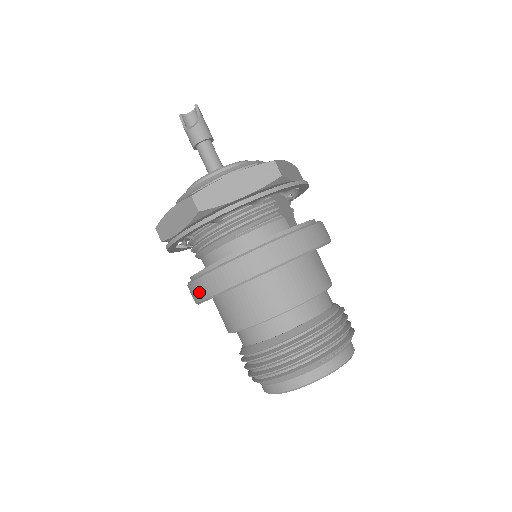
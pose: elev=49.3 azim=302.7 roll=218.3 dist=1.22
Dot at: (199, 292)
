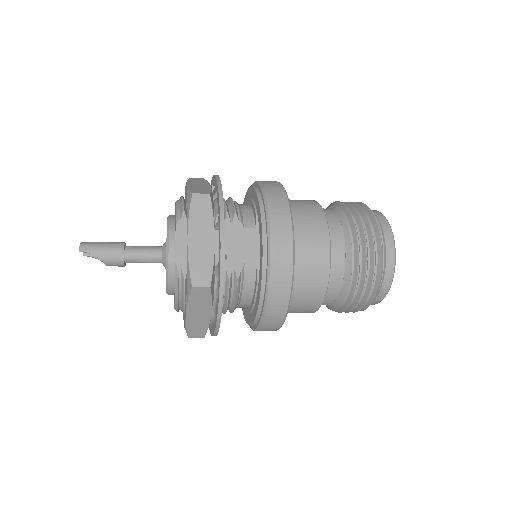
Dot at: occluded
